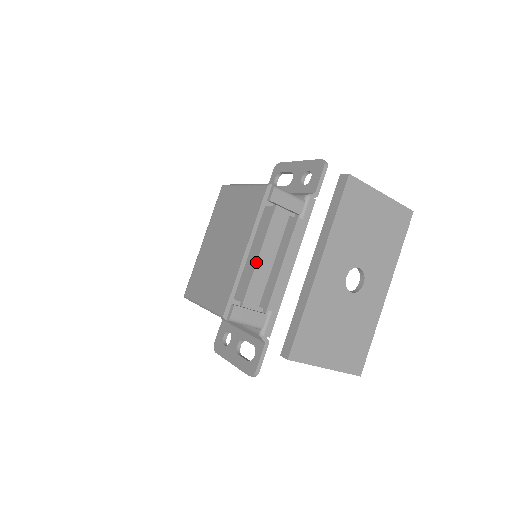
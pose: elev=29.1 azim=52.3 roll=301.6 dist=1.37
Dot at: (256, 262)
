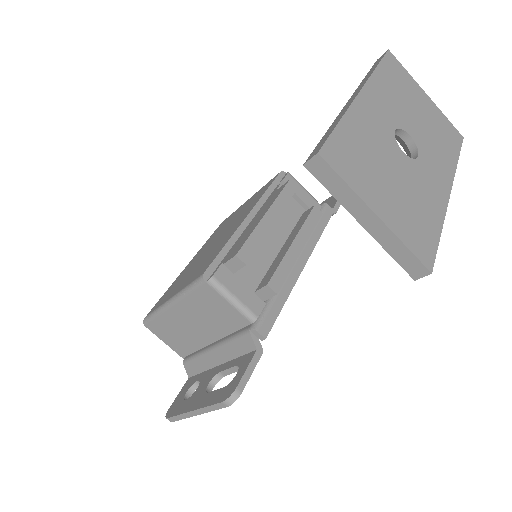
Dot at: (260, 219)
